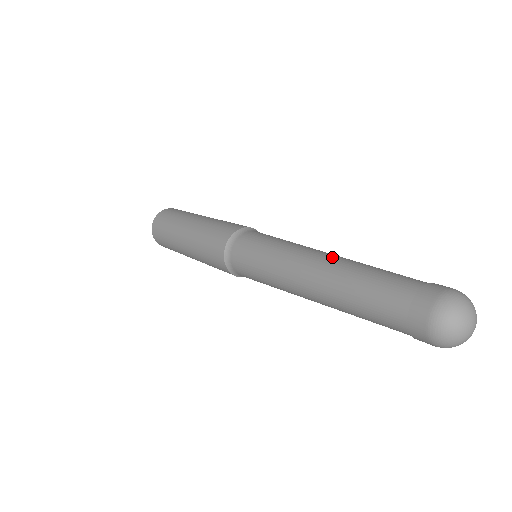
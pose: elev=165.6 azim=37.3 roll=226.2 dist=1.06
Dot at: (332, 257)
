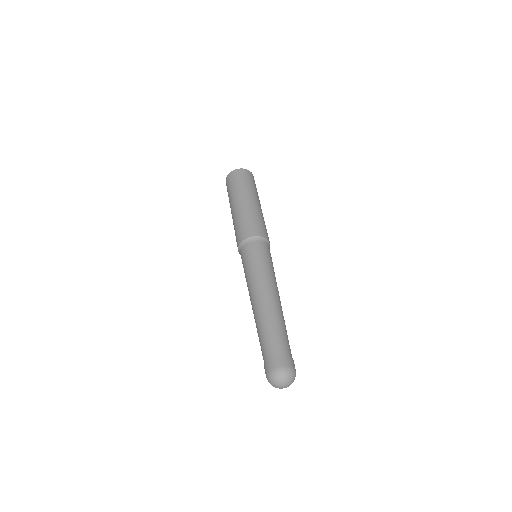
Dot at: (255, 309)
